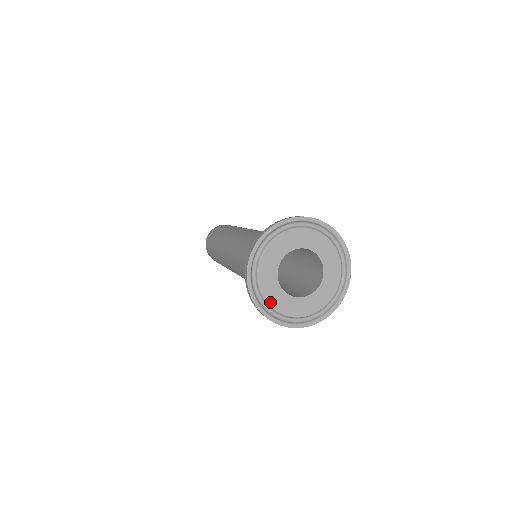
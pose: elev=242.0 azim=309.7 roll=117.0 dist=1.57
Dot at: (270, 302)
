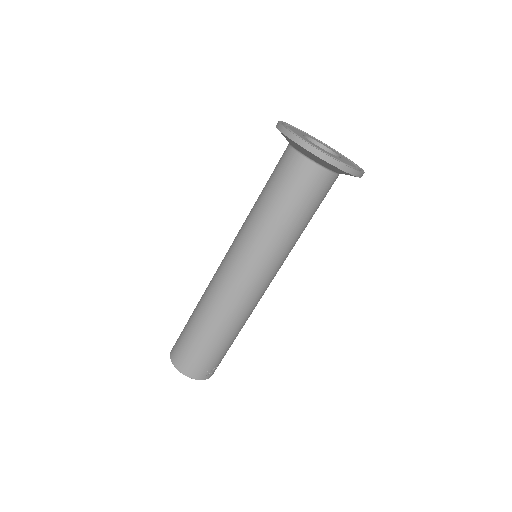
Dot at: (305, 140)
